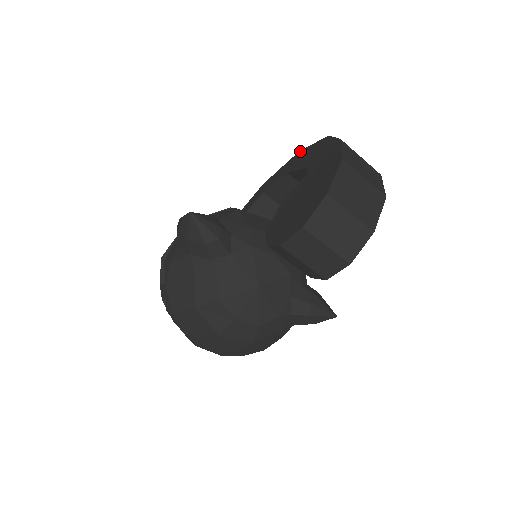
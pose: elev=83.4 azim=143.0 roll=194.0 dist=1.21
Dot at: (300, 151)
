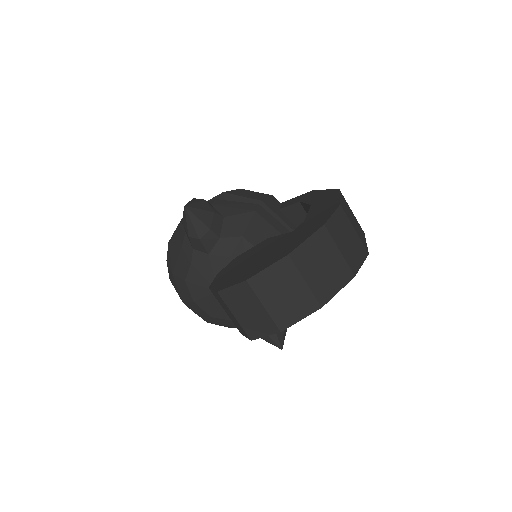
Dot at: (337, 190)
